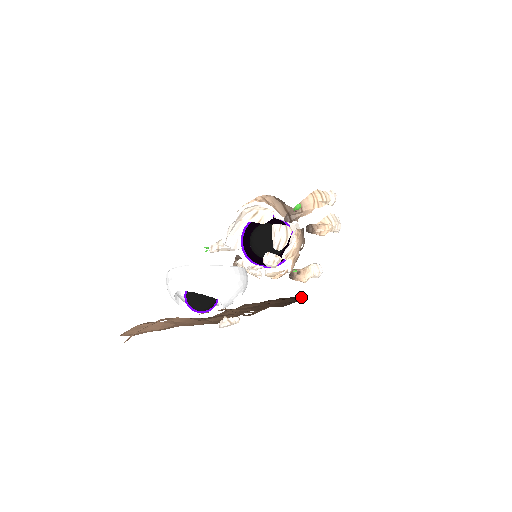
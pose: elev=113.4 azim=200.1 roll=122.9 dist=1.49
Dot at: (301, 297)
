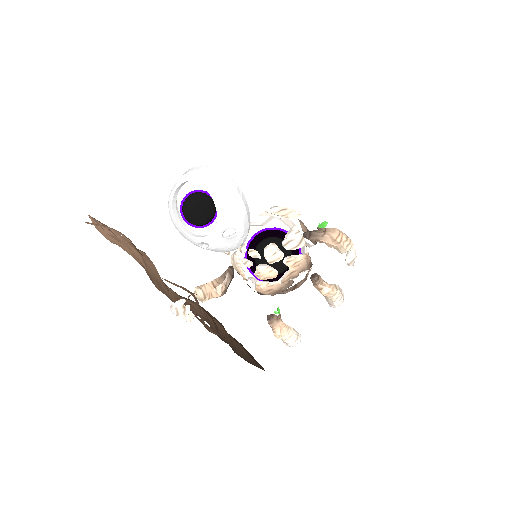
Dot at: (260, 365)
